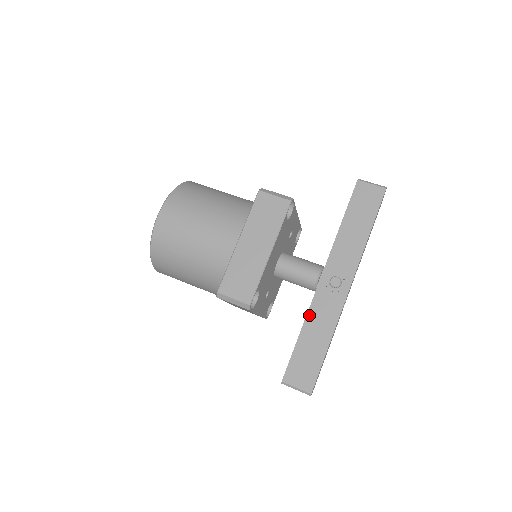
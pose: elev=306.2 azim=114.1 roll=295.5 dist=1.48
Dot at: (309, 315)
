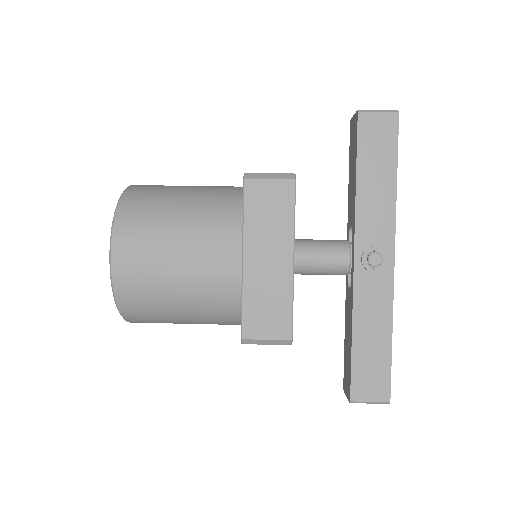
Dot at: (356, 311)
